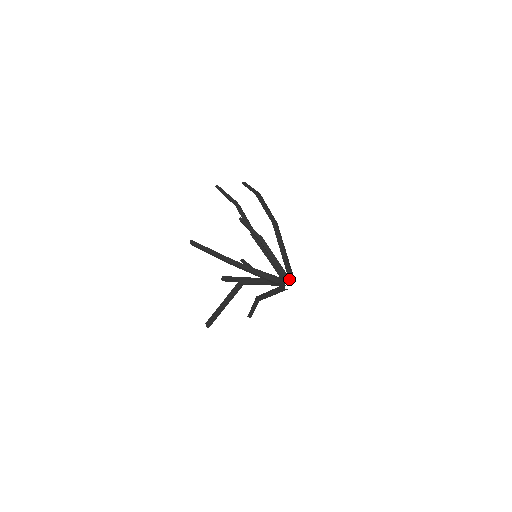
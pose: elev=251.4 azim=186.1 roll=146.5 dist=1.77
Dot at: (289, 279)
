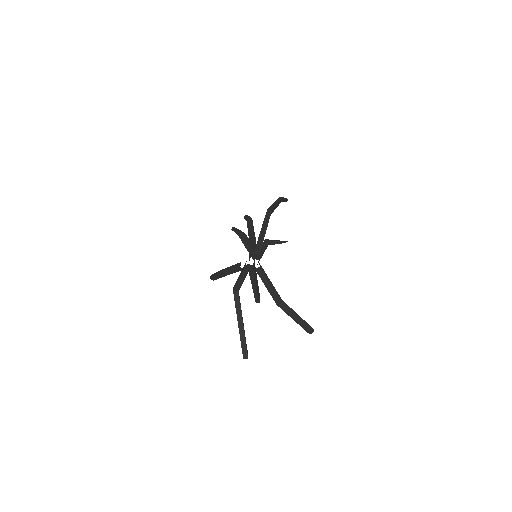
Dot at: (252, 256)
